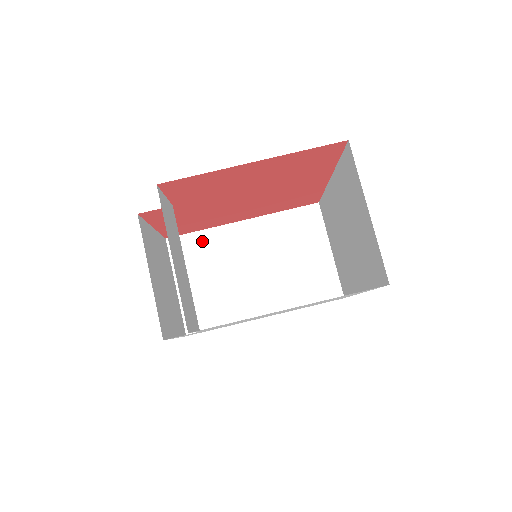
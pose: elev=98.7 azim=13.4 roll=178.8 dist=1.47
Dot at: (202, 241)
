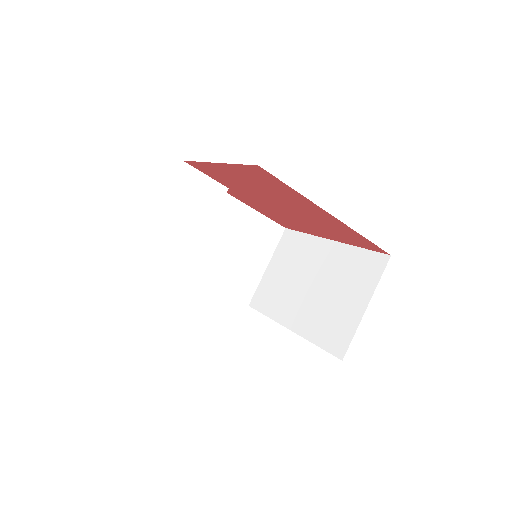
Dot at: (300, 242)
